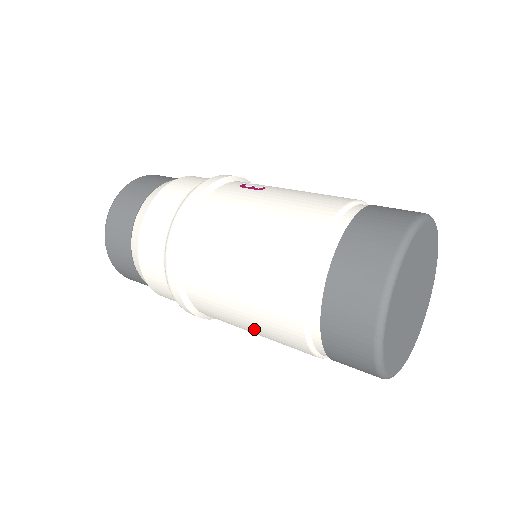
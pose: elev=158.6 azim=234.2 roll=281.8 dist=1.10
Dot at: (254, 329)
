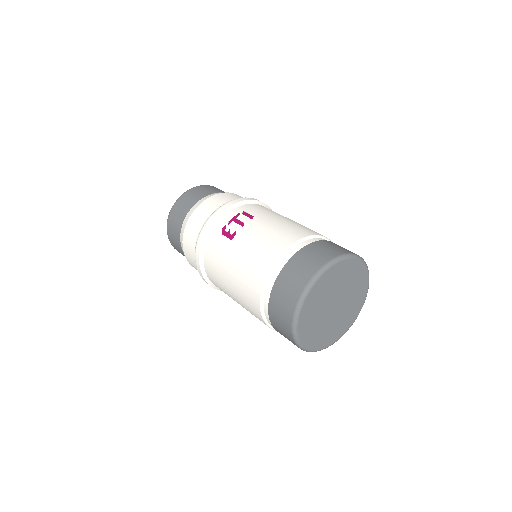
Dot at: occluded
